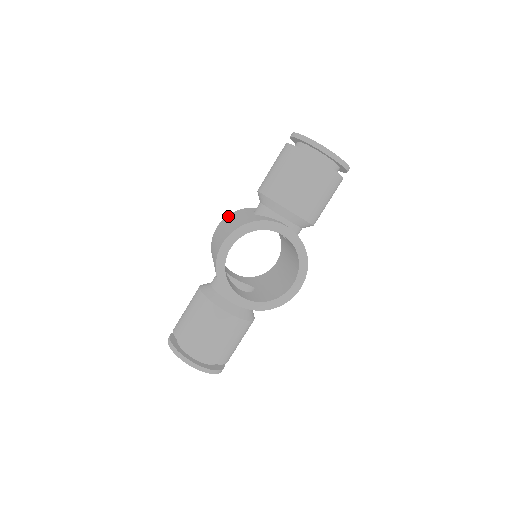
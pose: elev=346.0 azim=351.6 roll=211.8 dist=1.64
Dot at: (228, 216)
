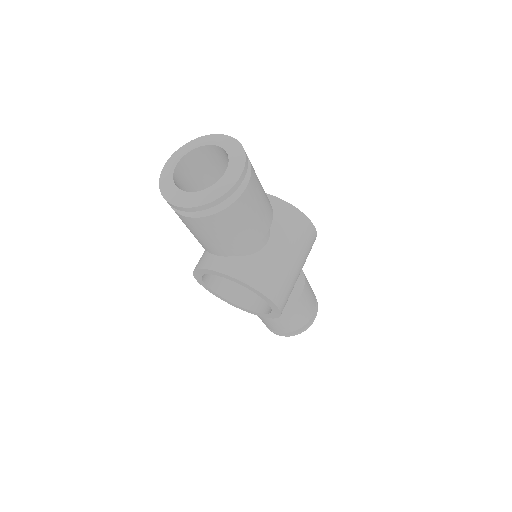
Dot at: occluded
